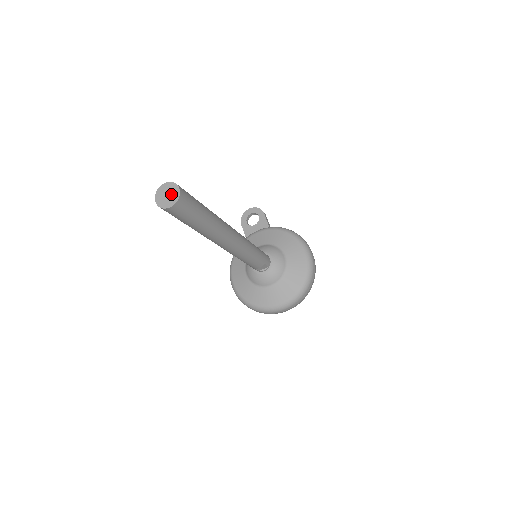
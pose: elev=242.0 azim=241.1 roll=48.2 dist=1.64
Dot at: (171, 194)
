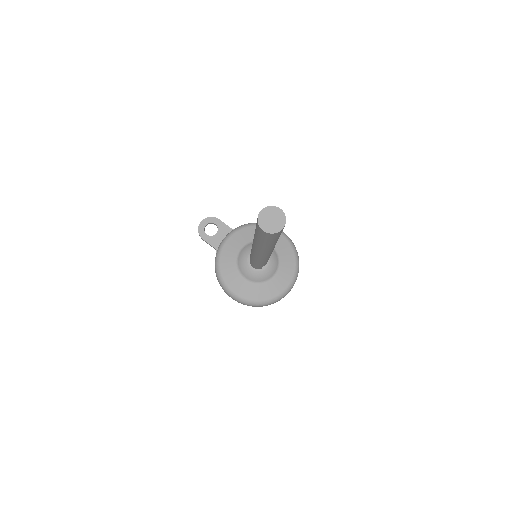
Dot at: (275, 217)
